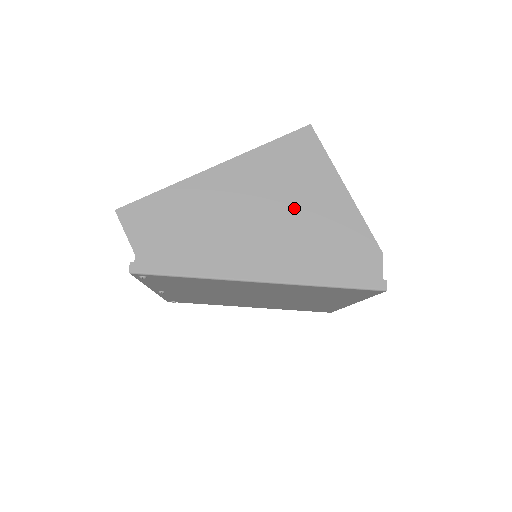
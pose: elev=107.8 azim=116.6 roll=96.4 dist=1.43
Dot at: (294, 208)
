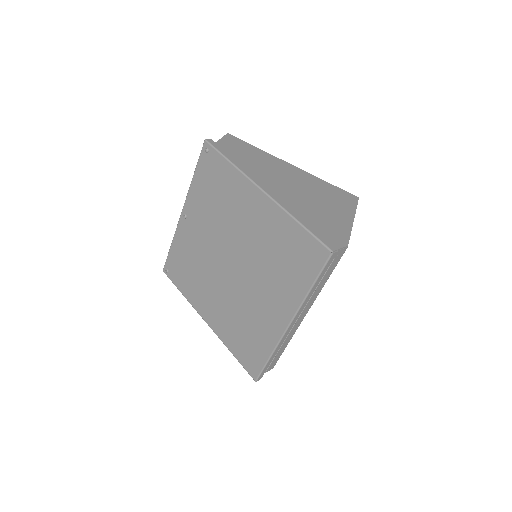
Dot at: (315, 199)
